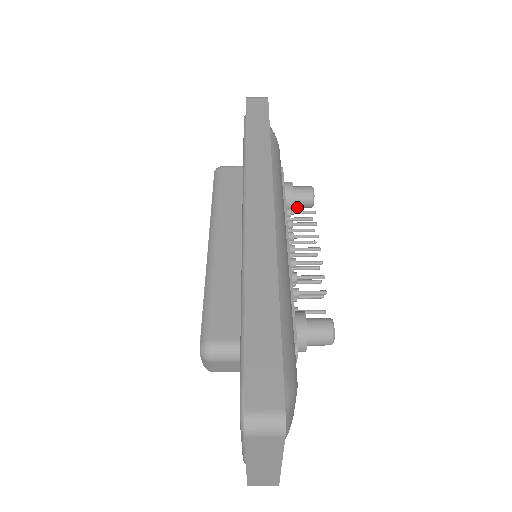
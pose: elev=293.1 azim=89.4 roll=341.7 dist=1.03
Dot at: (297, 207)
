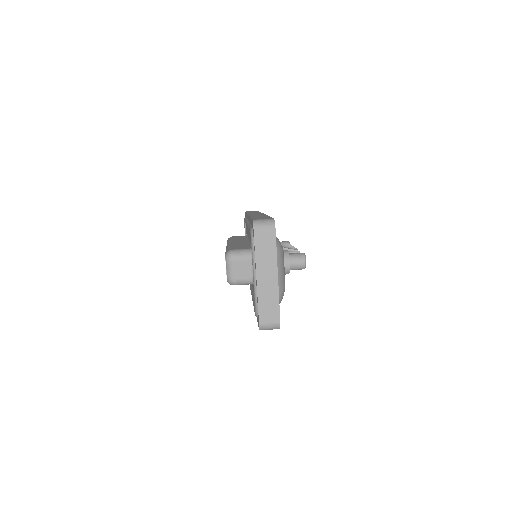
Dot at: occluded
